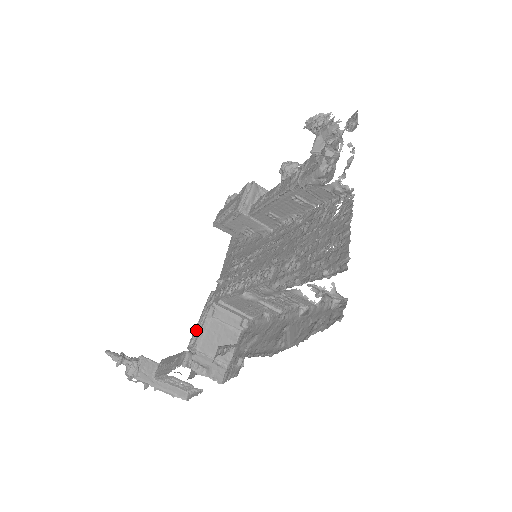
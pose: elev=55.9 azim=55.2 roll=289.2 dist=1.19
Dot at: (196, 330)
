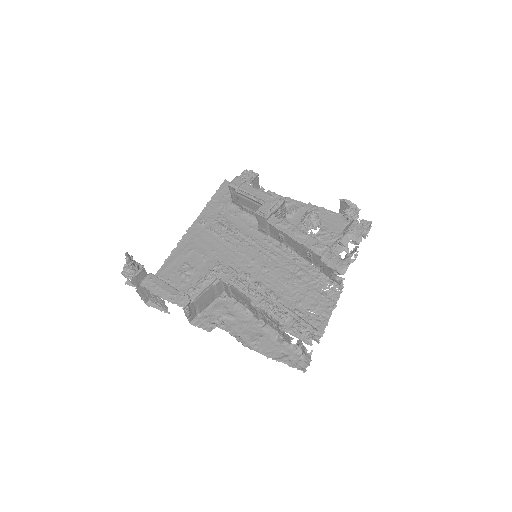
Dot at: (198, 285)
